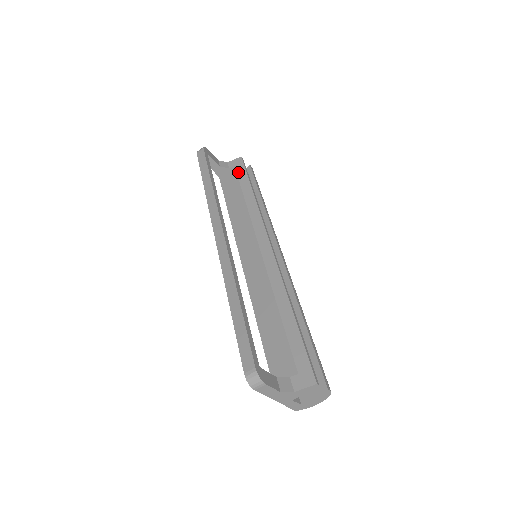
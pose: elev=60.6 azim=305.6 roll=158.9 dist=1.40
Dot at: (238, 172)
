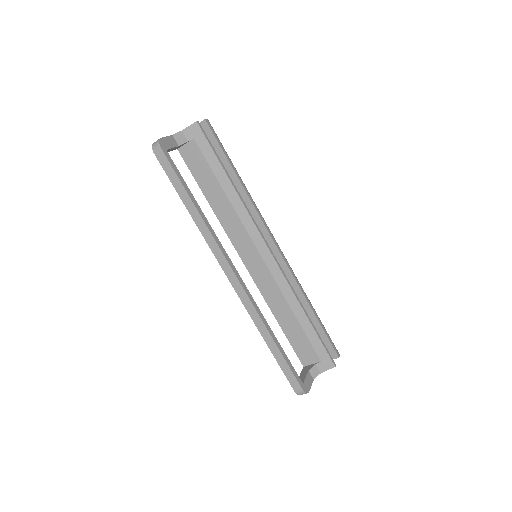
Dot at: (202, 149)
